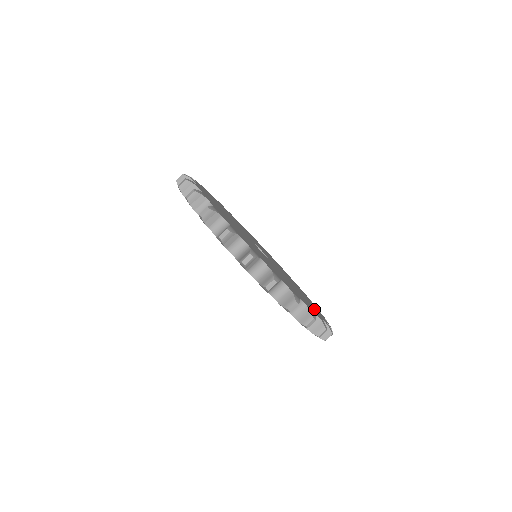
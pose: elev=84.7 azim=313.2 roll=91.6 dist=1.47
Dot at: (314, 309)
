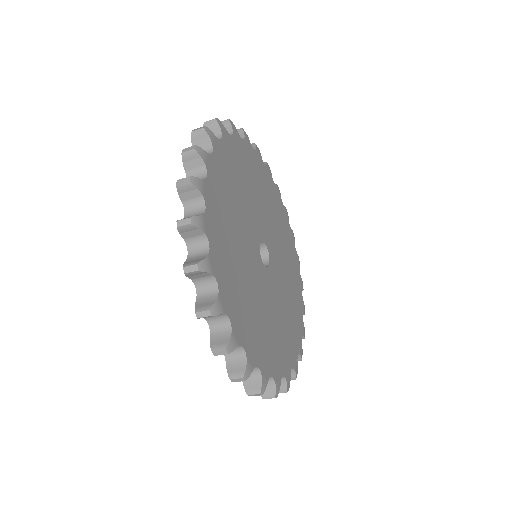
Dot at: (295, 331)
